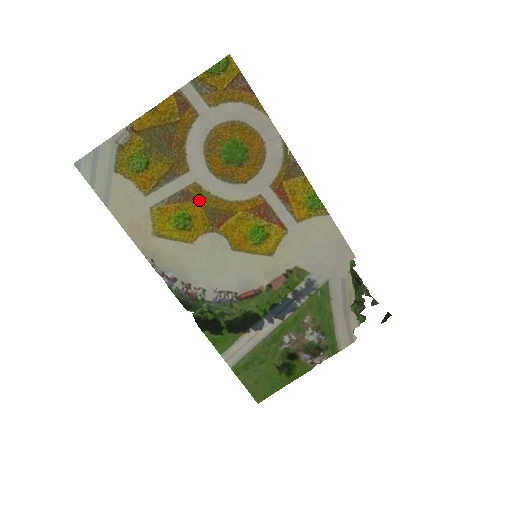
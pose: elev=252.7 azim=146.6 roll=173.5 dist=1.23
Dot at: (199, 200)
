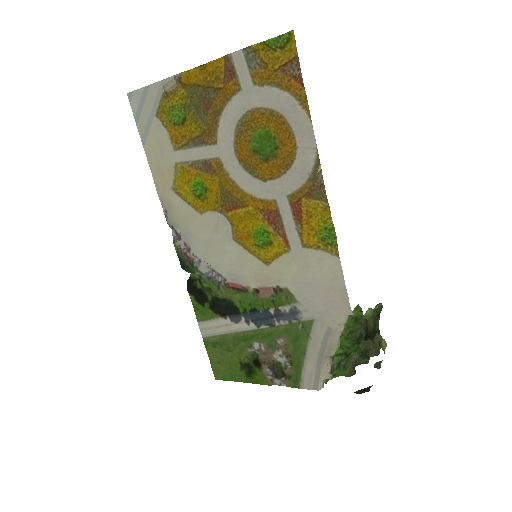
Dot at: (218, 177)
